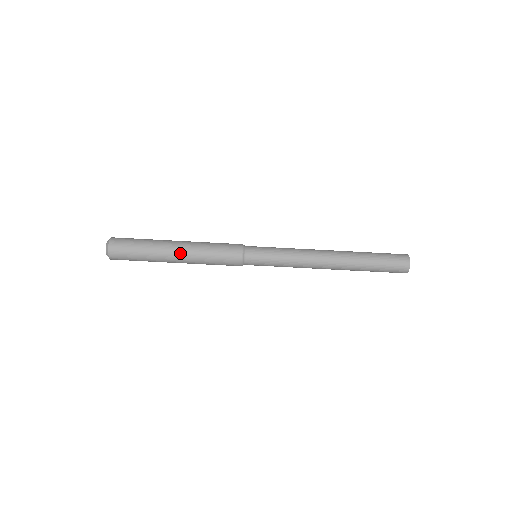
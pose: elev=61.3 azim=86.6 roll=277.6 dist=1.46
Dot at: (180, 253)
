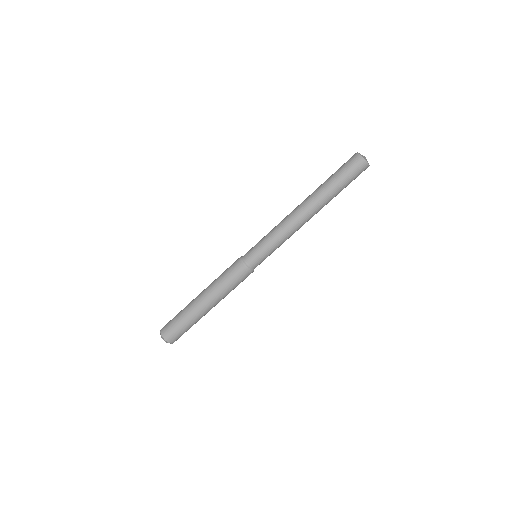
Dot at: (211, 305)
